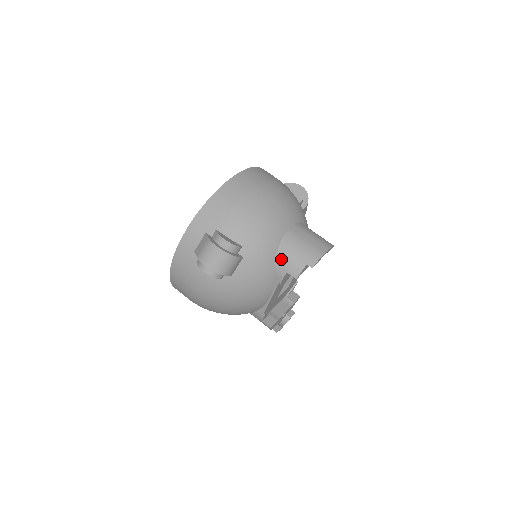
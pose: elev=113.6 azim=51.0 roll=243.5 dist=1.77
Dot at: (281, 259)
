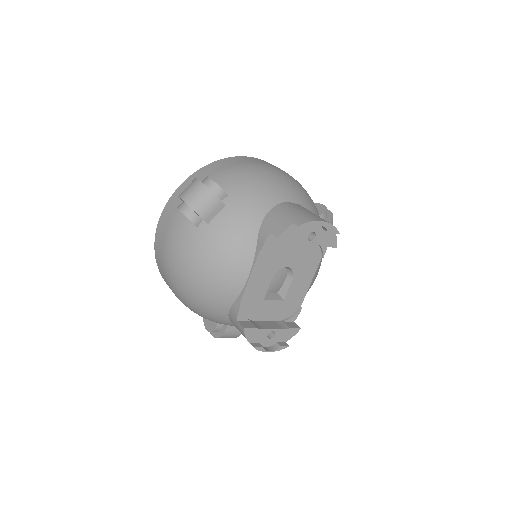
Dot at: (268, 220)
